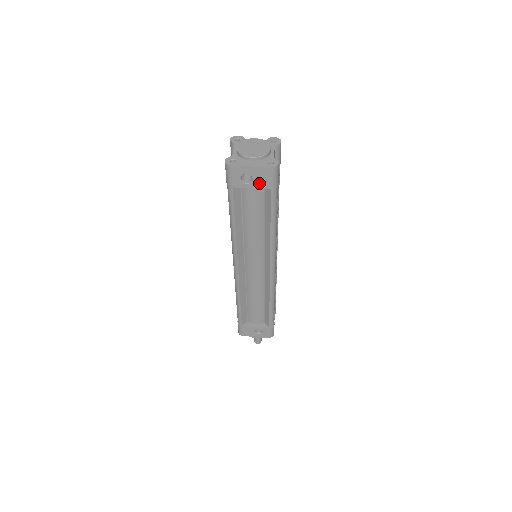
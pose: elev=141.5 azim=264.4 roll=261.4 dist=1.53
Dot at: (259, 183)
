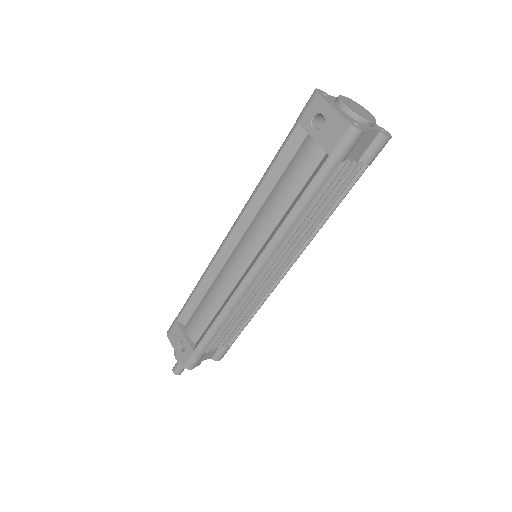
Dot at: (325, 137)
